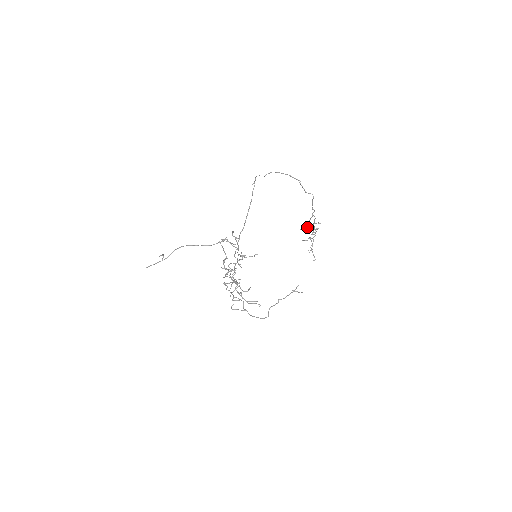
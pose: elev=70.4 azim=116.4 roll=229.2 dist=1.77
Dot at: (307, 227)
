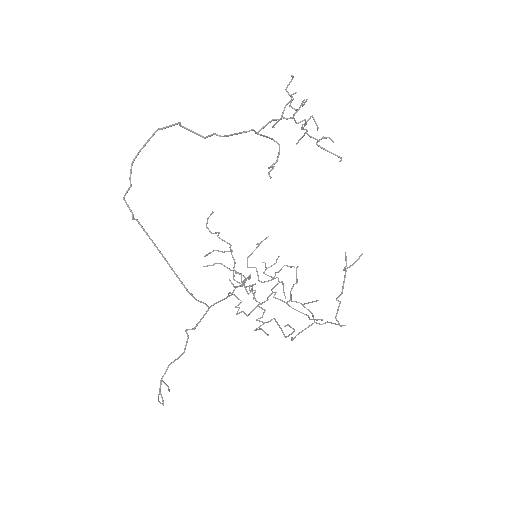
Dot at: occluded
